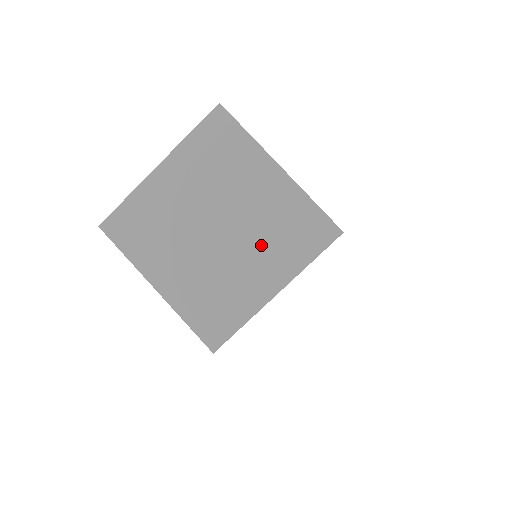
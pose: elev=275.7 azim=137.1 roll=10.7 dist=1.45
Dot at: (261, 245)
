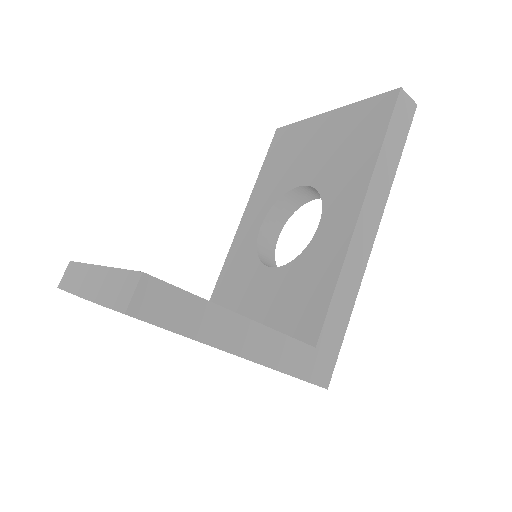
Dot at: occluded
